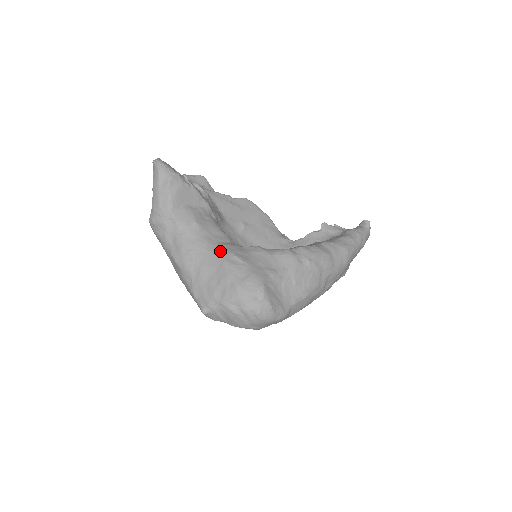
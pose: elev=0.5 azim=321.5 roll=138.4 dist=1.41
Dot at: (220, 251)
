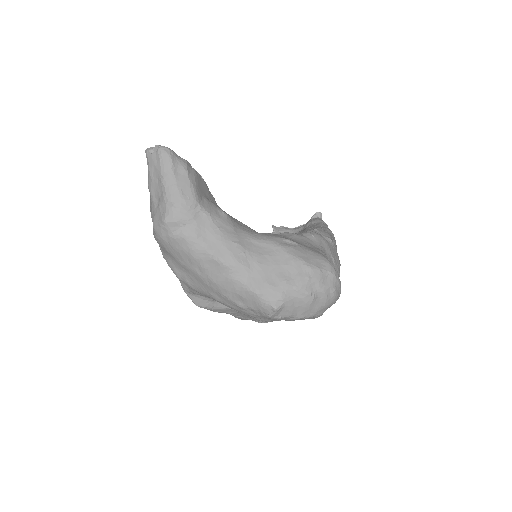
Dot at: (267, 238)
